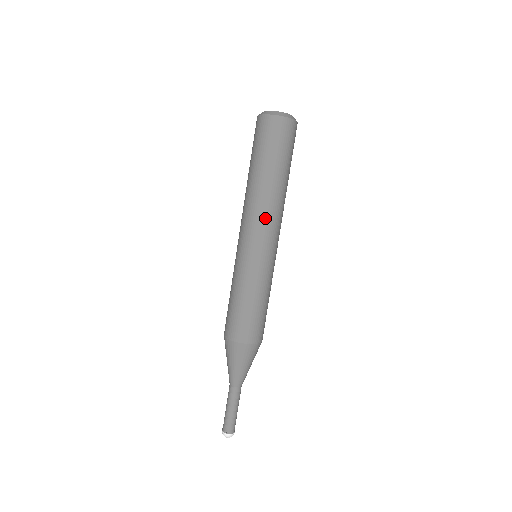
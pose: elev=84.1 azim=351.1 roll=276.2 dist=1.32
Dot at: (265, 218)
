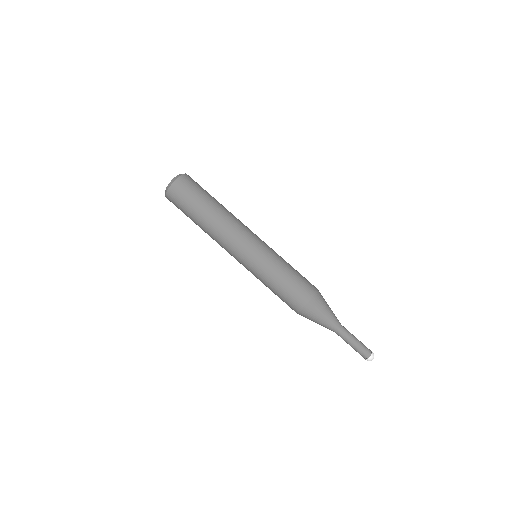
Dot at: (230, 235)
